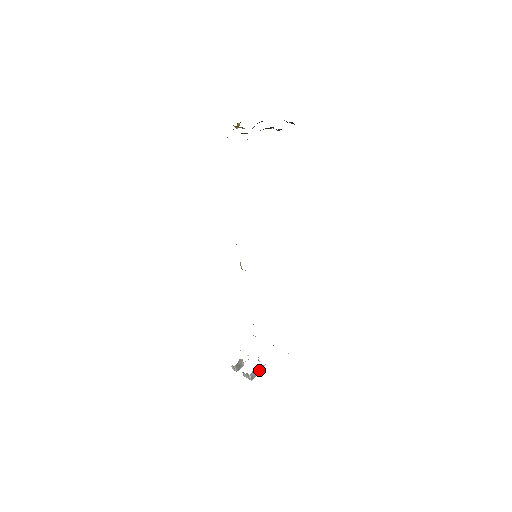
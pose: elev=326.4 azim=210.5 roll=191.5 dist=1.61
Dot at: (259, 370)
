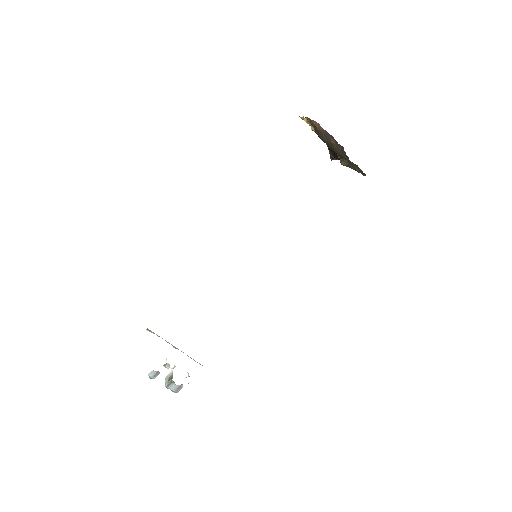
Dot at: occluded
